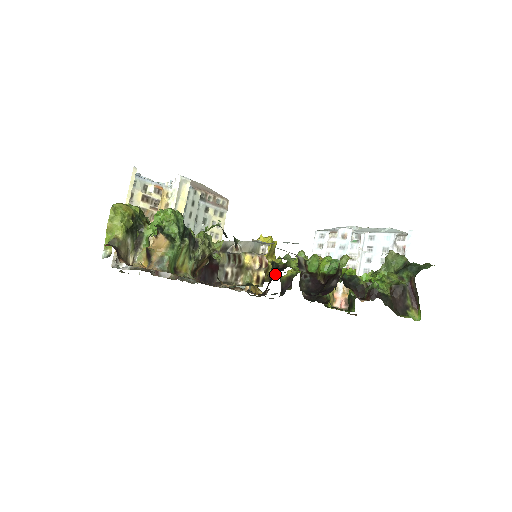
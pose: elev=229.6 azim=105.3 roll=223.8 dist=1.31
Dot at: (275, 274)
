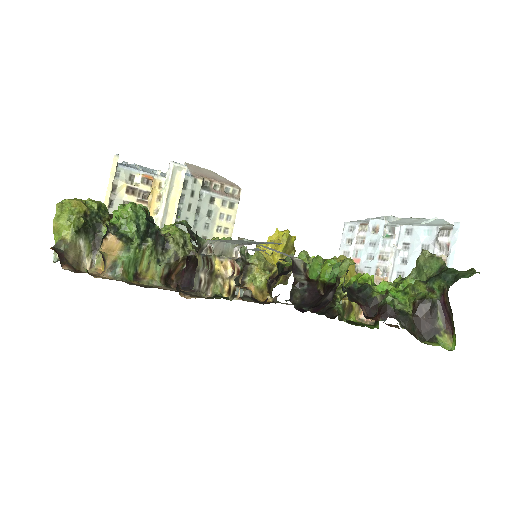
Dot at: (275, 279)
